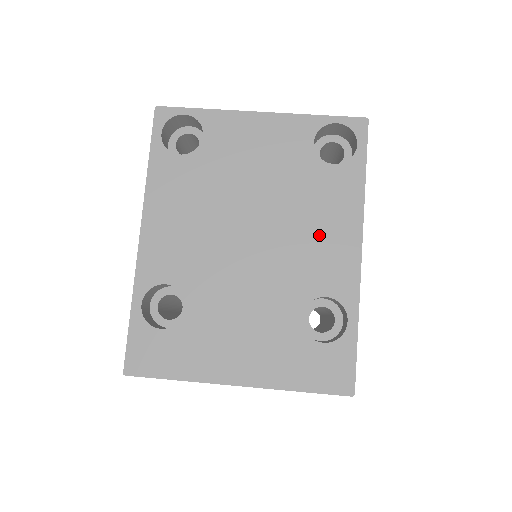
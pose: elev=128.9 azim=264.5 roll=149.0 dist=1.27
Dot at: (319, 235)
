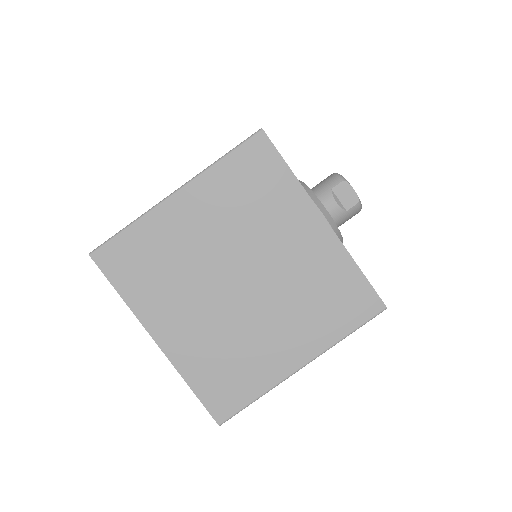
Dot at: occluded
